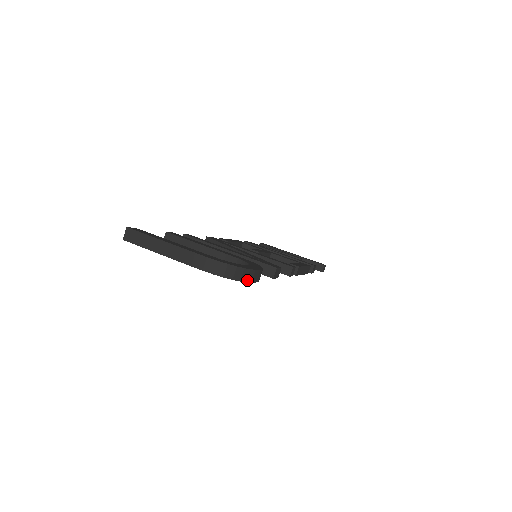
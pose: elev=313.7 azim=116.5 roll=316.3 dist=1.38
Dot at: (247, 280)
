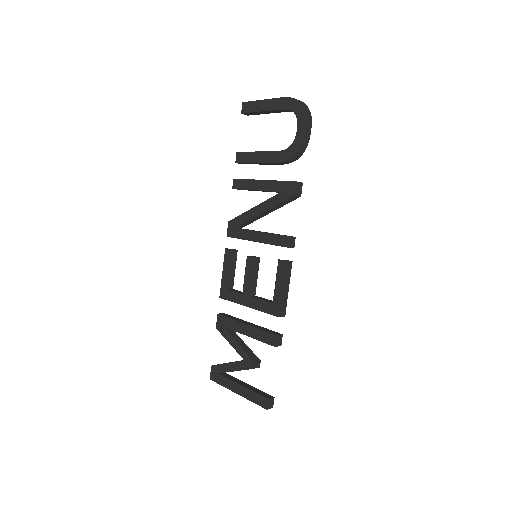
Dot at: (306, 115)
